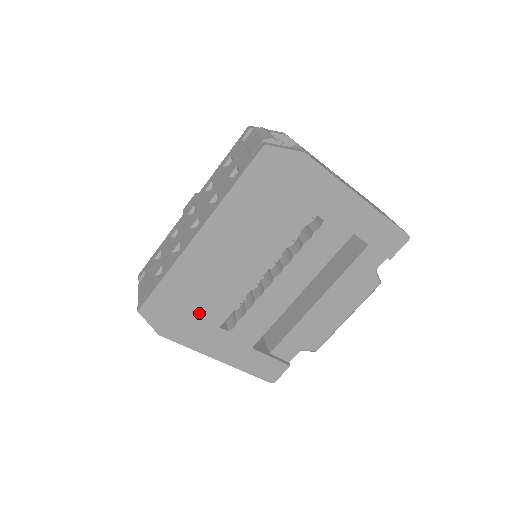
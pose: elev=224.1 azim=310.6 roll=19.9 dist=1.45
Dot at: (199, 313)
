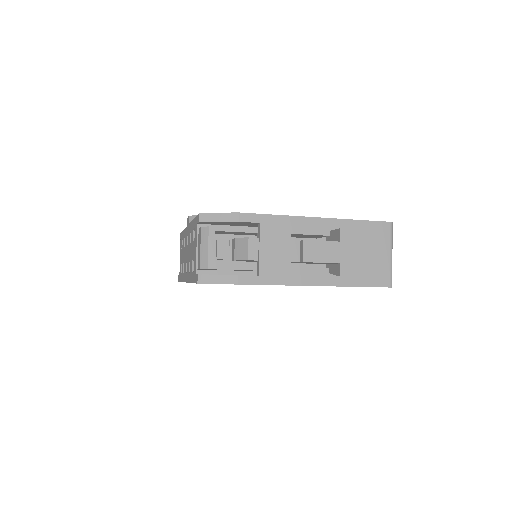
Dot at: occluded
